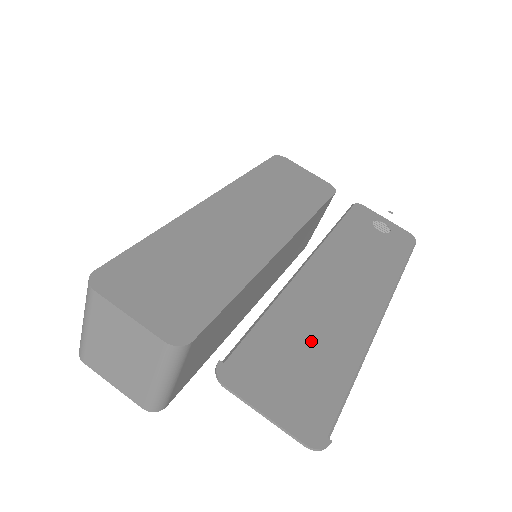
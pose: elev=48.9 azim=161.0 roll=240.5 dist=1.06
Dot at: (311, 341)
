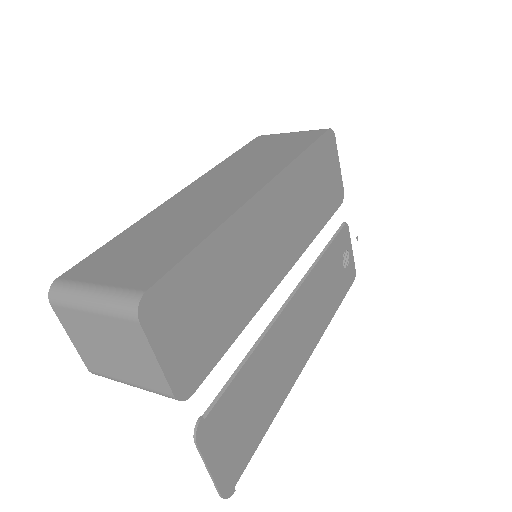
Dot at: (260, 394)
